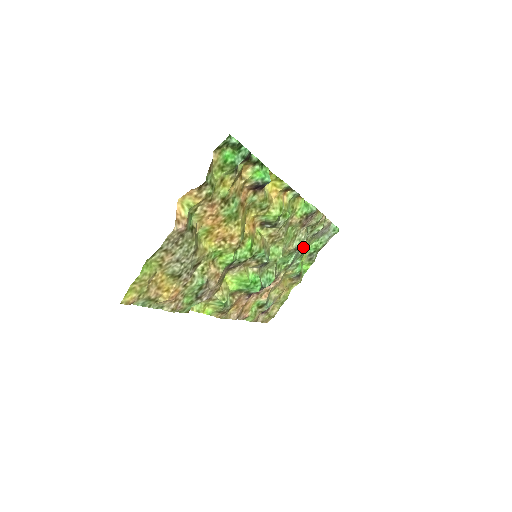
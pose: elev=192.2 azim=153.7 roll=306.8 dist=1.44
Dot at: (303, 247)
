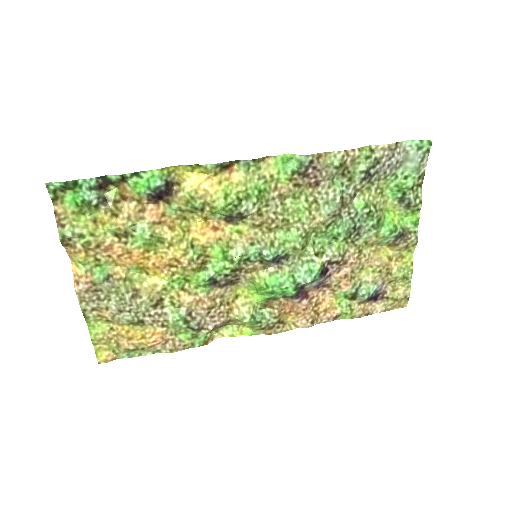
Dot at: (357, 204)
